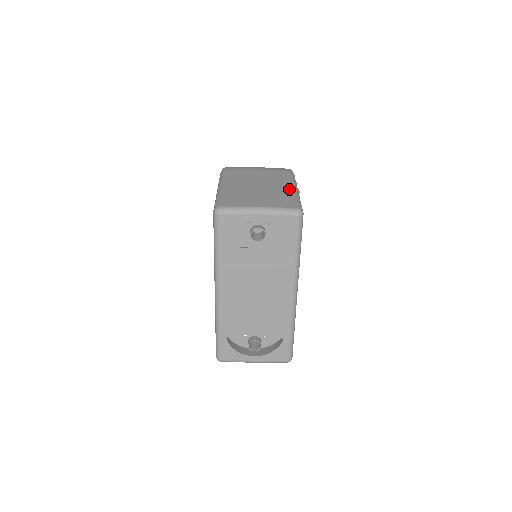
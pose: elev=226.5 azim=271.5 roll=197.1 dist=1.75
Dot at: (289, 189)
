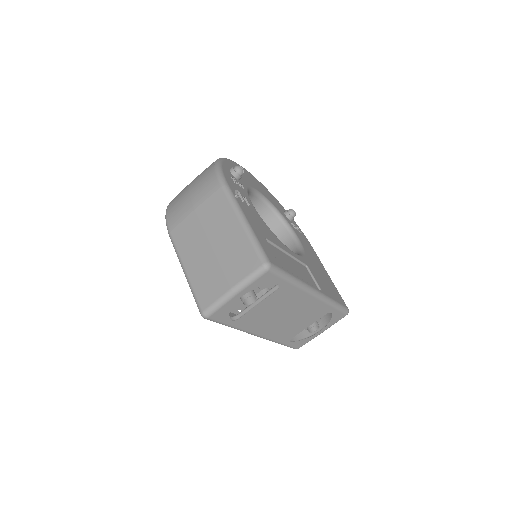
Dot at: (238, 229)
